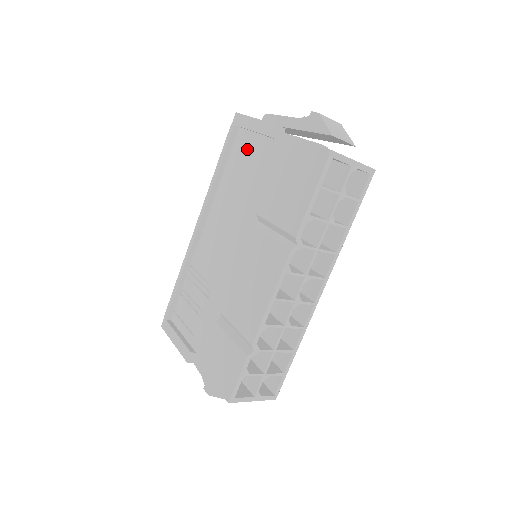
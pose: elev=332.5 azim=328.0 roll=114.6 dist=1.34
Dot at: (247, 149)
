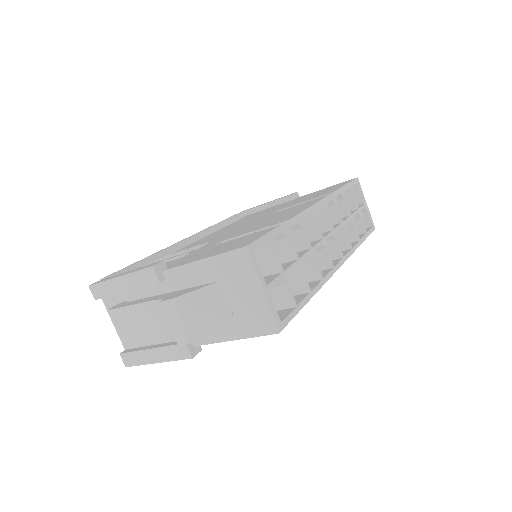
Dot at: (260, 212)
